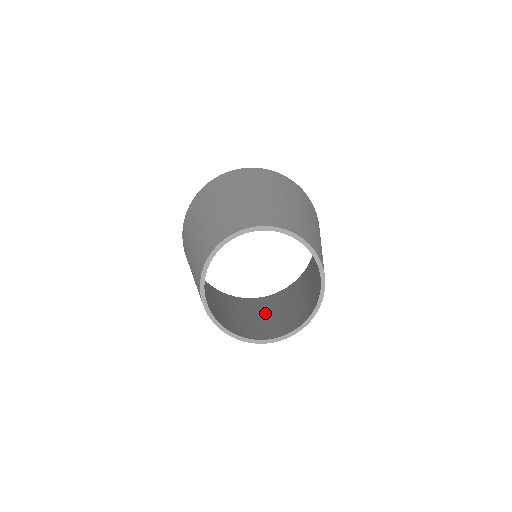
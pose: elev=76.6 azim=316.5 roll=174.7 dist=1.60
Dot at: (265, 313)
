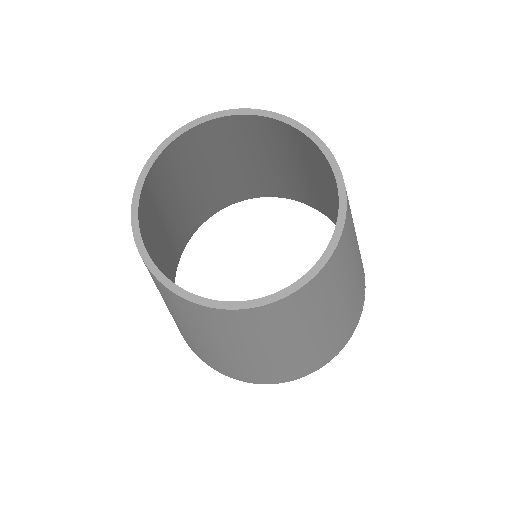
Dot at: occluded
